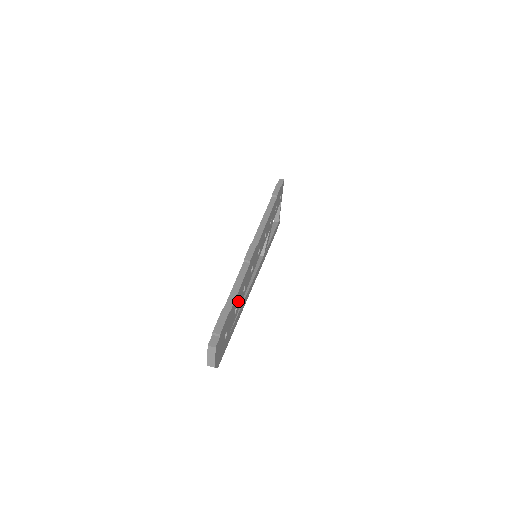
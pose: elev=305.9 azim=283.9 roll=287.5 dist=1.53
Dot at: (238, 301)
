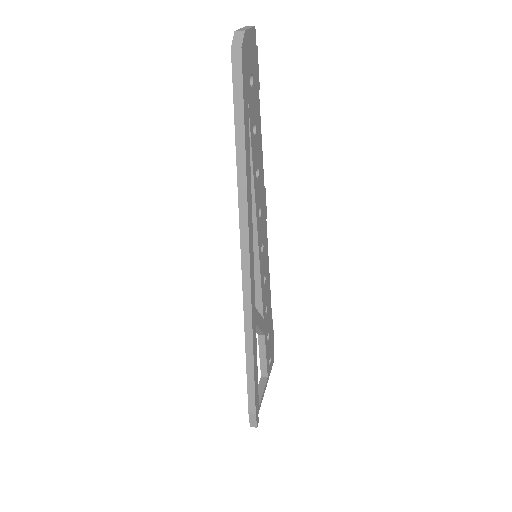
Dot at: (256, 142)
